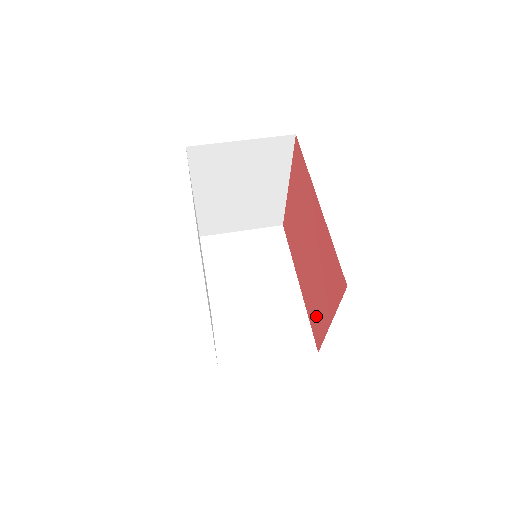
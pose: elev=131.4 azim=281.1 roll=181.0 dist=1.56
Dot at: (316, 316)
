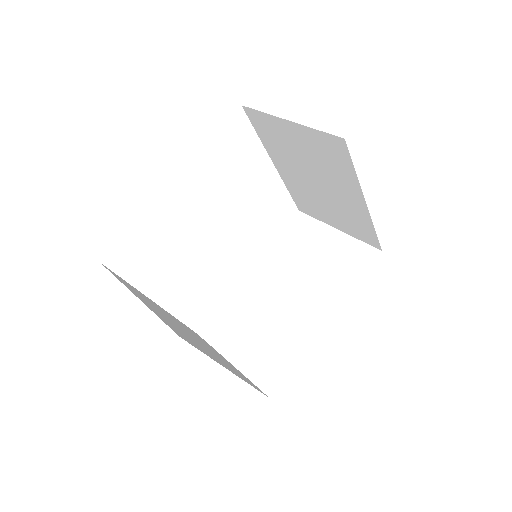
Dot at: occluded
